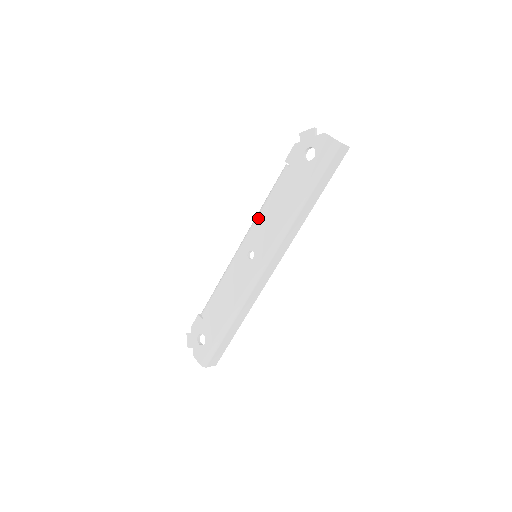
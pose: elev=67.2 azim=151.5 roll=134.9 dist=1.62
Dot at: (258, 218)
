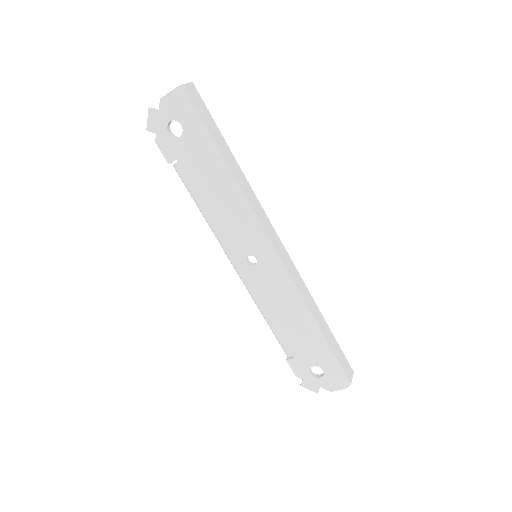
Dot at: (215, 230)
